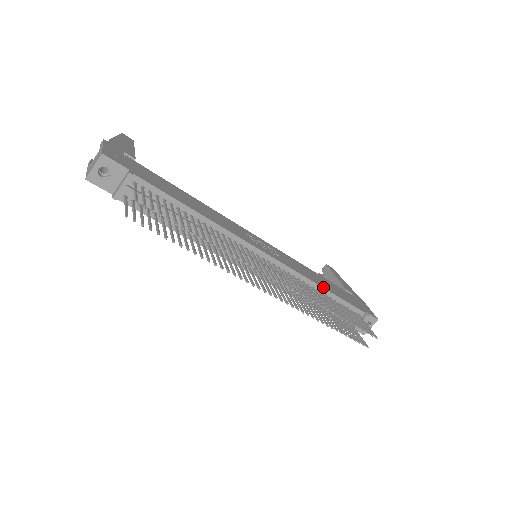
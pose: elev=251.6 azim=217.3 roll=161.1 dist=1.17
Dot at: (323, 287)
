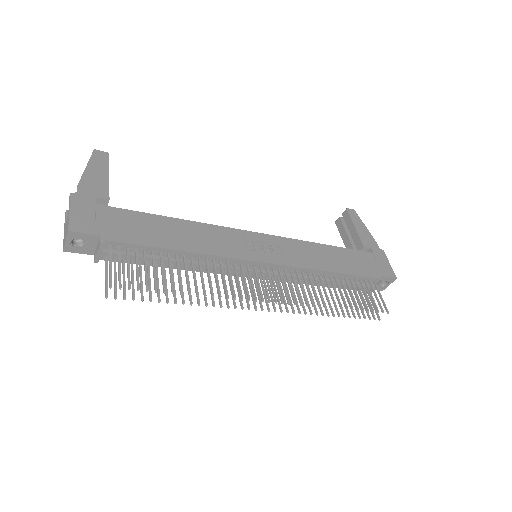
Dot at: (330, 271)
